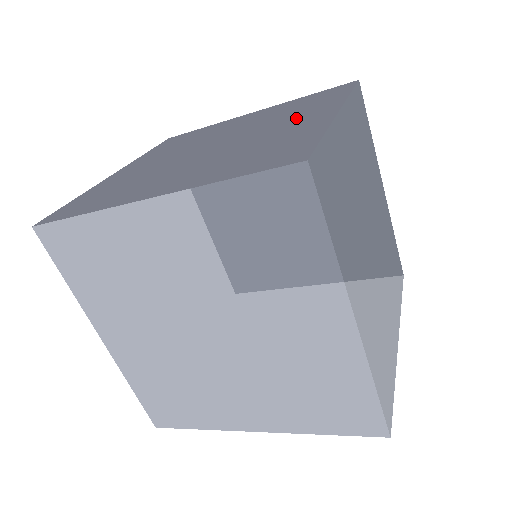
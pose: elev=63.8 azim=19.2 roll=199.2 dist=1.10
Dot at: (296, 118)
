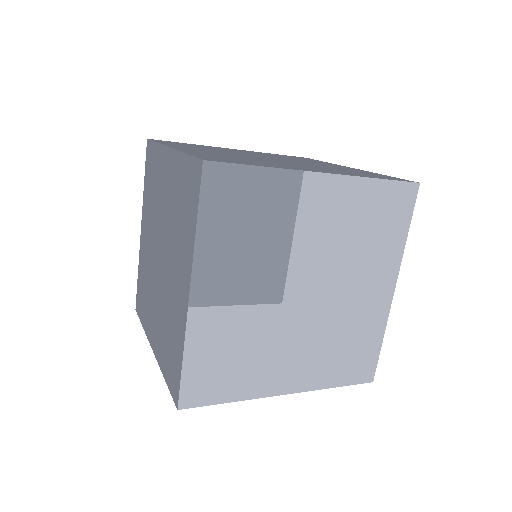
Dot at: (320, 163)
